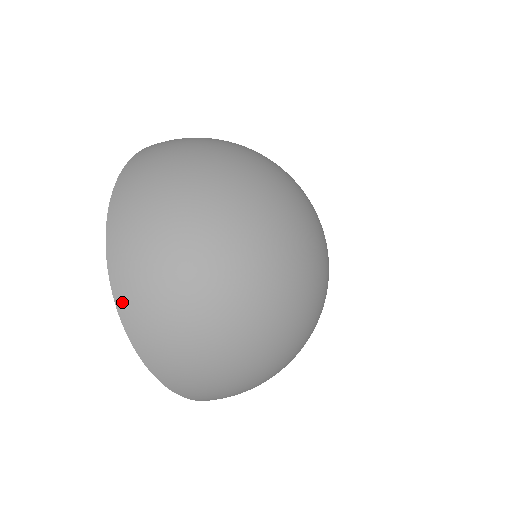
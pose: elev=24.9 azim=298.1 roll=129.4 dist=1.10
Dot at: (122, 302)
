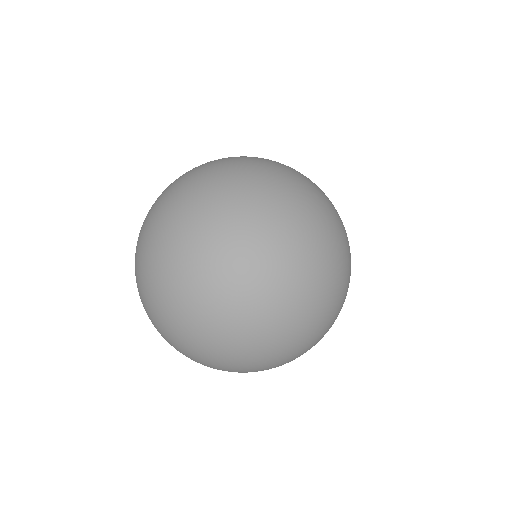
Dot at: (193, 360)
